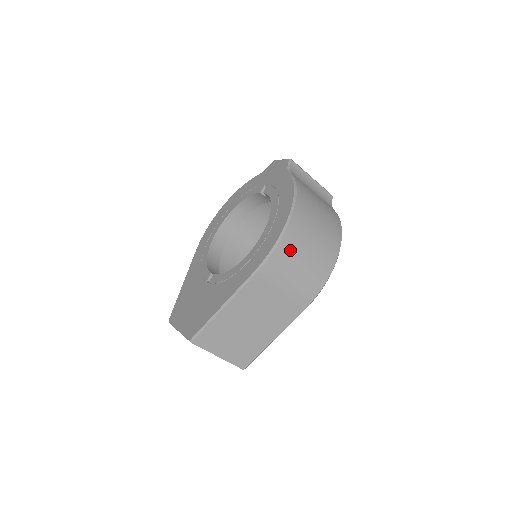
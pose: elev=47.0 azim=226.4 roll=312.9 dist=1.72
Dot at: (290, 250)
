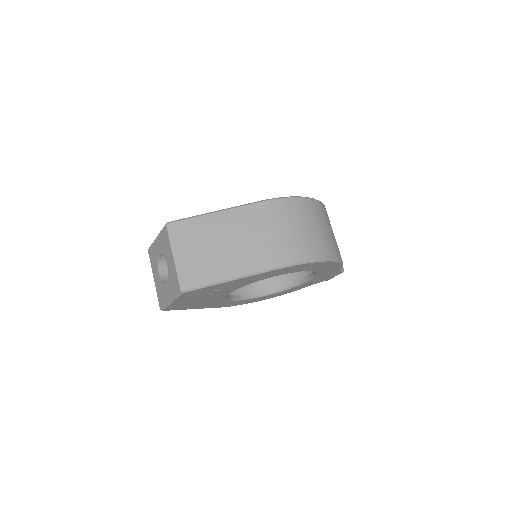
Dot at: (297, 210)
